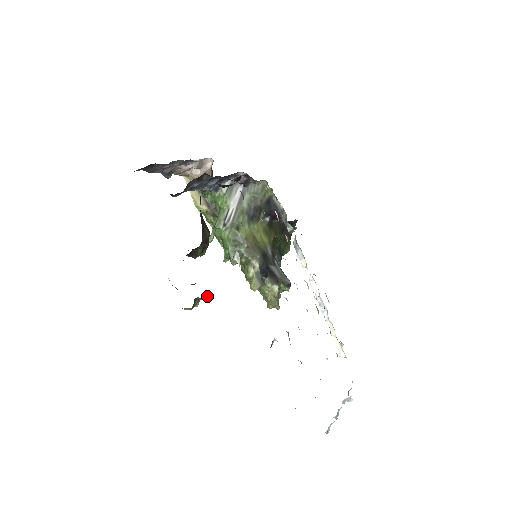
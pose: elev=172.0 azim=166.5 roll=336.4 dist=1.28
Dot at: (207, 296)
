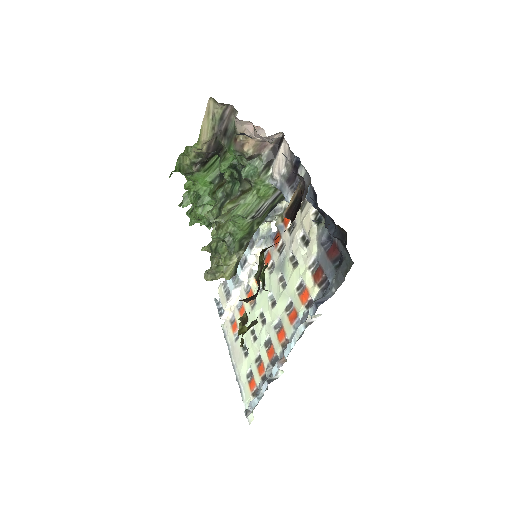
Dot at: occluded
